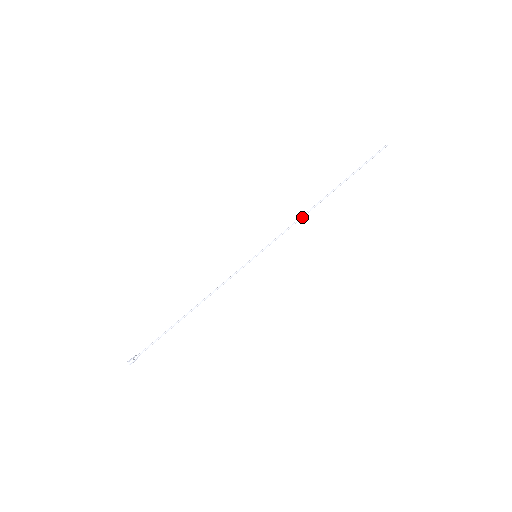
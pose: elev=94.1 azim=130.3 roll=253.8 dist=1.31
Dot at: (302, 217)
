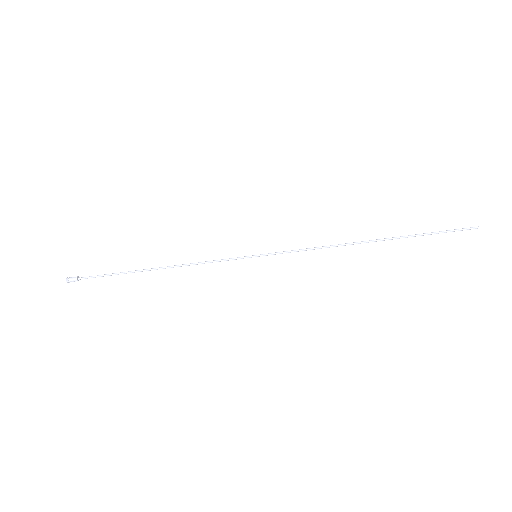
Dot at: occluded
